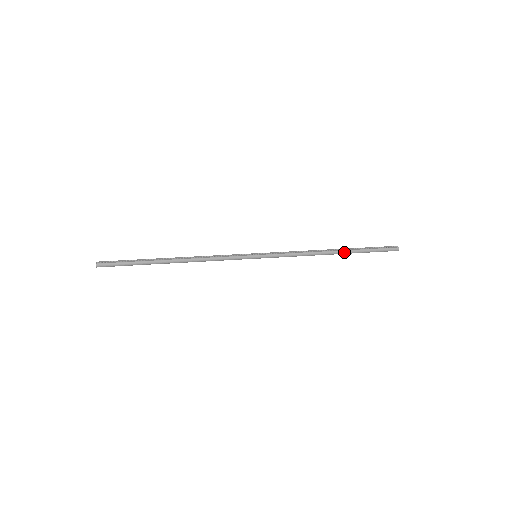
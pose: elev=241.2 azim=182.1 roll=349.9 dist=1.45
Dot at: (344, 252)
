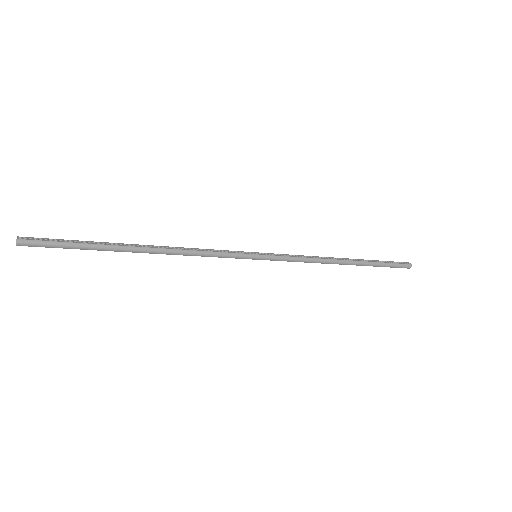
Dot at: (357, 263)
